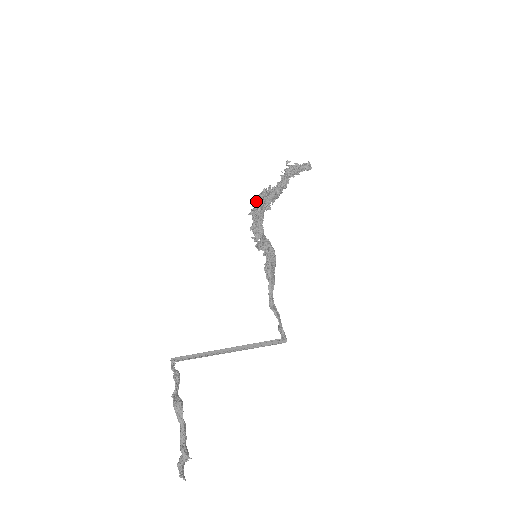
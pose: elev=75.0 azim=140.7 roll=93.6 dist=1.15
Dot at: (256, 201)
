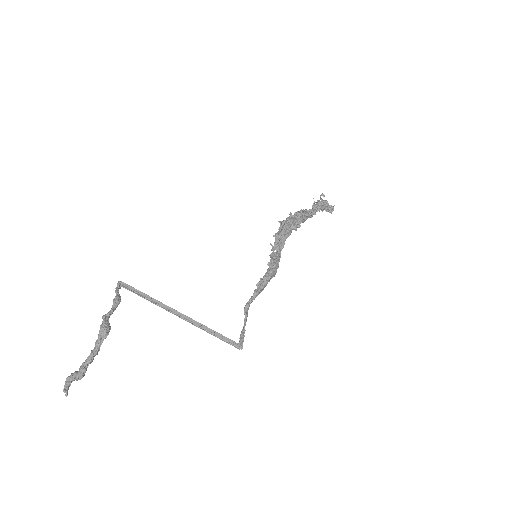
Dot at: (291, 215)
